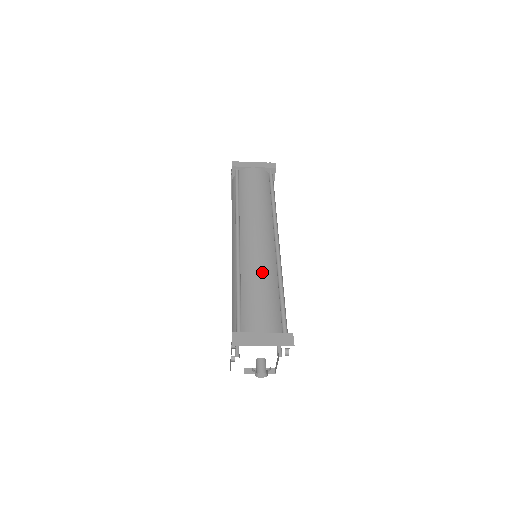
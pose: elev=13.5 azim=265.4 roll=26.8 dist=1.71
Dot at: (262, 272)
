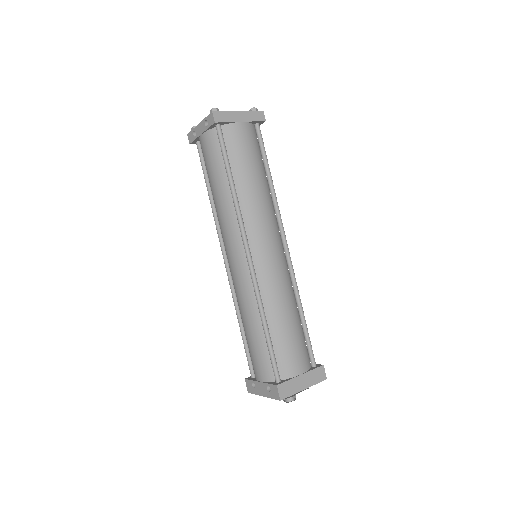
Dot at: (285, 299)
